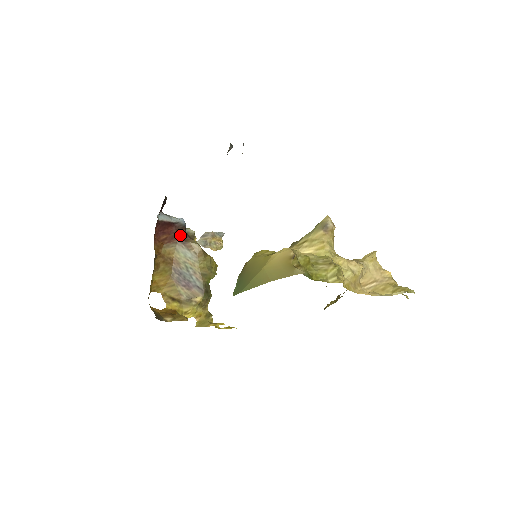
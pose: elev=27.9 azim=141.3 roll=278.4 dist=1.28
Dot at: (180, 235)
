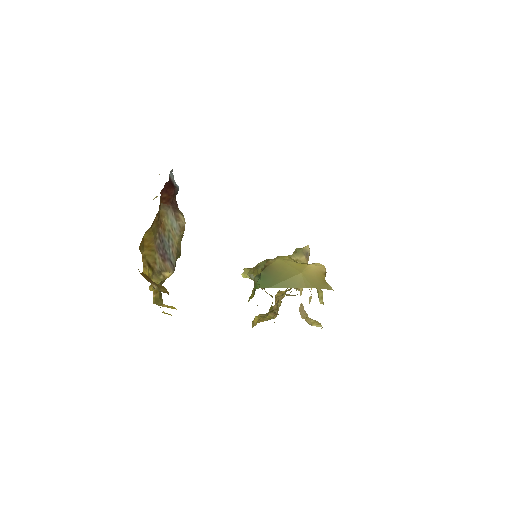
Dot at: (174, 201)
